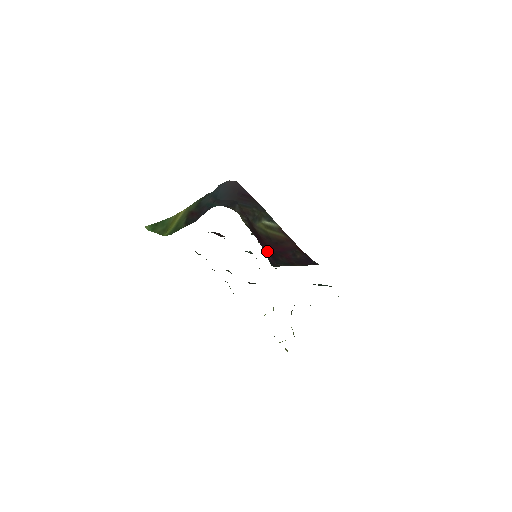
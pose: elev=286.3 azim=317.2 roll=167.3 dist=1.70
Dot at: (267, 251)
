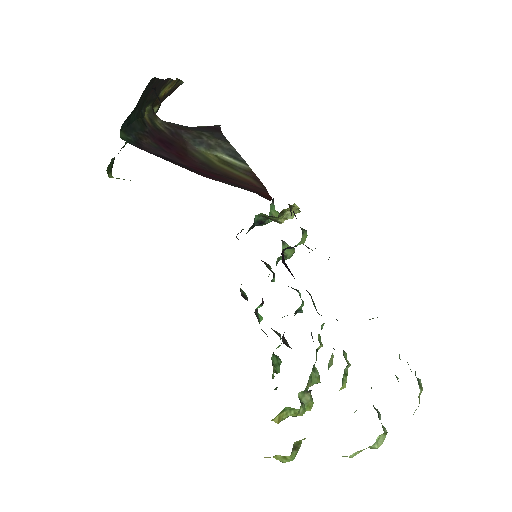
Dot at: (164, 154)
